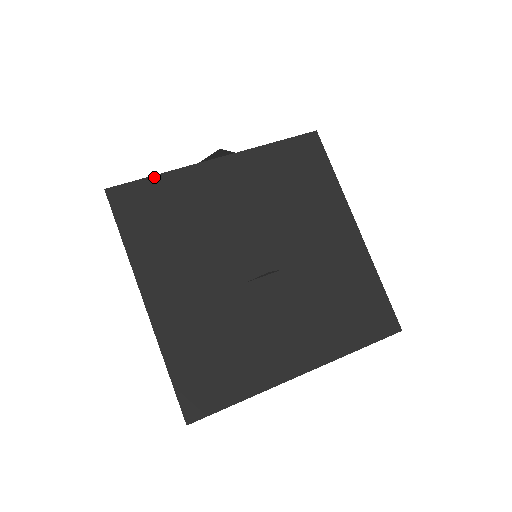
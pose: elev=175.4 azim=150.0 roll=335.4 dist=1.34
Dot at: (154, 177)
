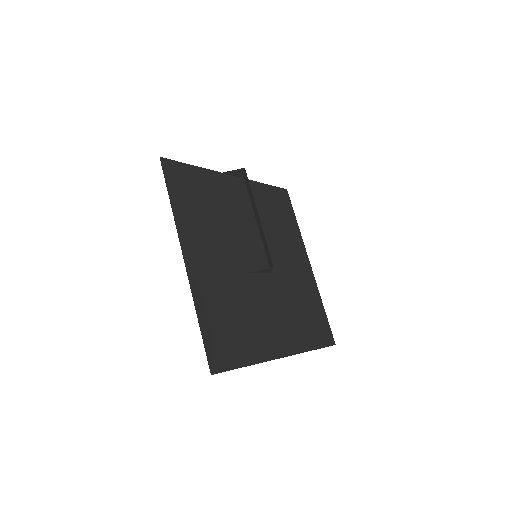
Dot at: (194, 167)
